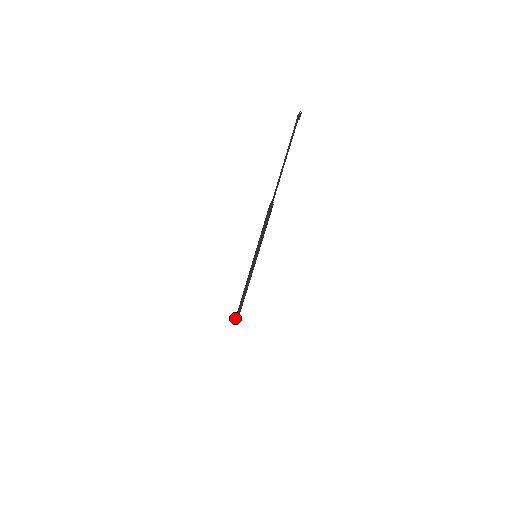
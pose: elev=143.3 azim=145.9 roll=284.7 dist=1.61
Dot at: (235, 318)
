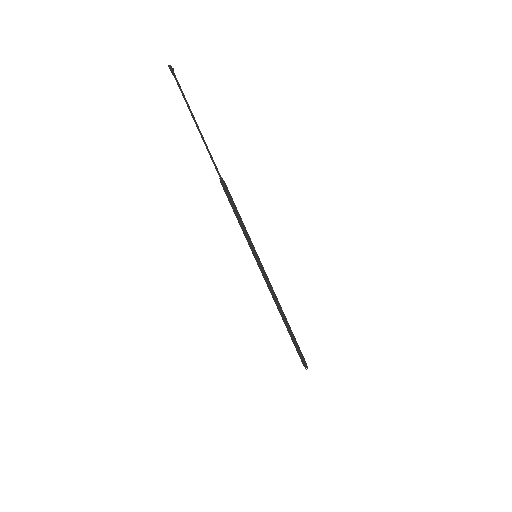
Dot at: (301, 360)
